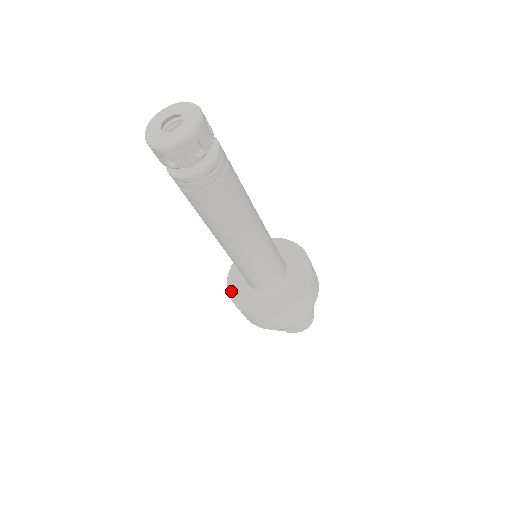
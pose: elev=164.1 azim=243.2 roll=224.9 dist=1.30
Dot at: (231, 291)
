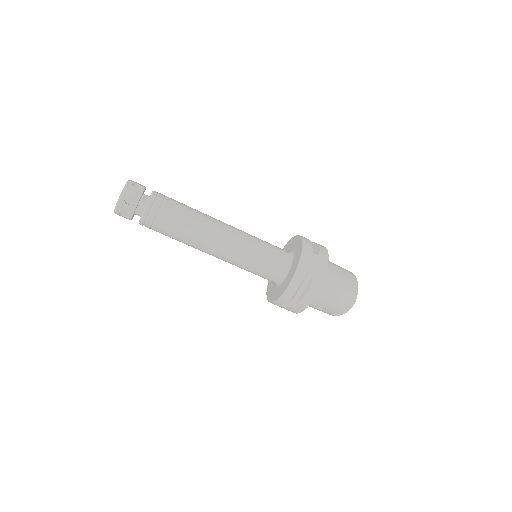
Dot at: (267, 293)
